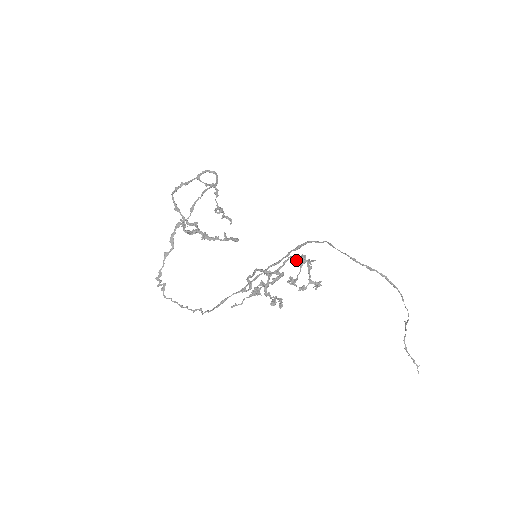
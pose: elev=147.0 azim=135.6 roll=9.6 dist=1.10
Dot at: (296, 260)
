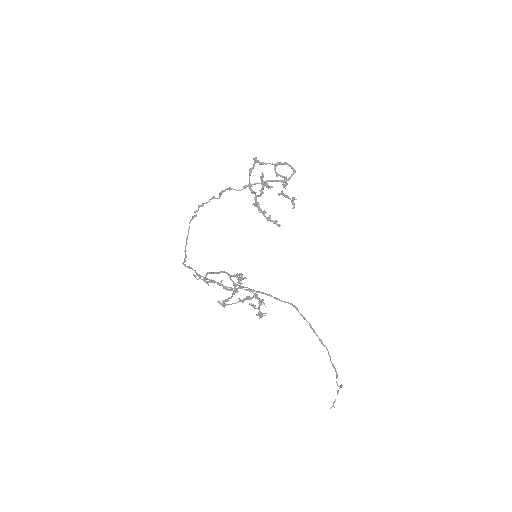
Dot at: (252, 292)
